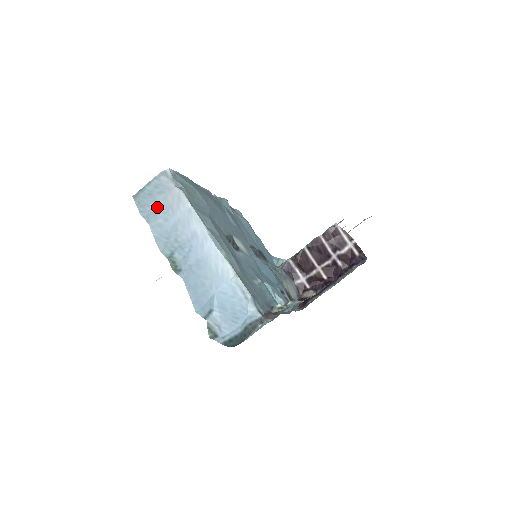
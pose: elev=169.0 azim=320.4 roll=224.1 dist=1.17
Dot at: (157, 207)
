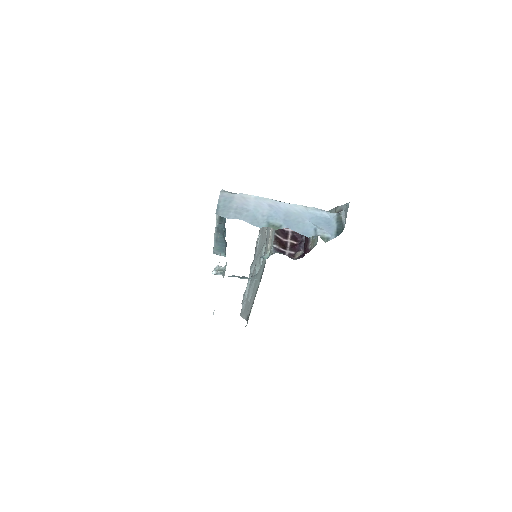
Dot at: (235, 209)
